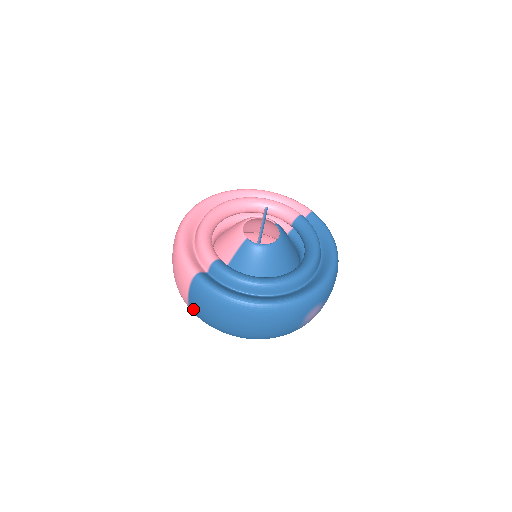
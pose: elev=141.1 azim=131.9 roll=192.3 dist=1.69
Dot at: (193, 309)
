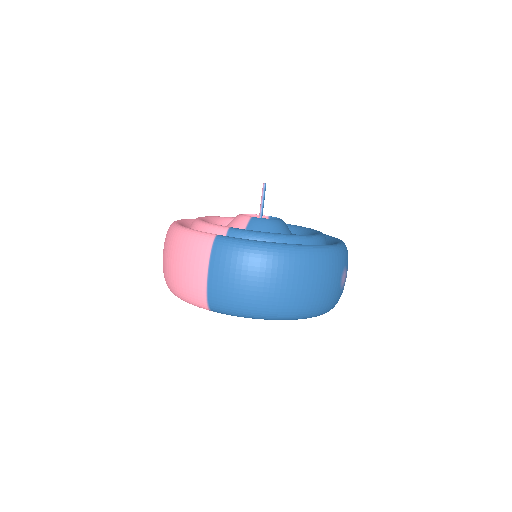
Dot at: (215, 290)
